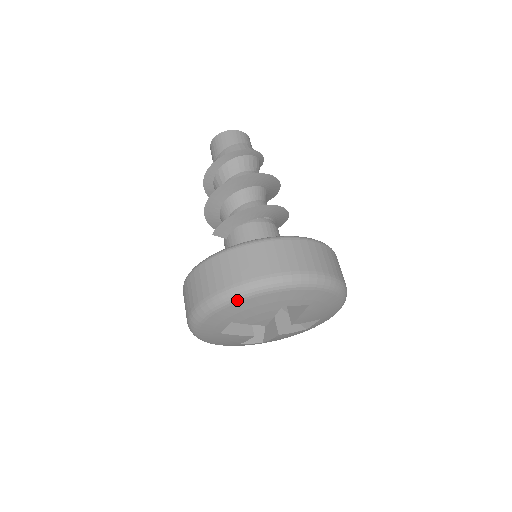
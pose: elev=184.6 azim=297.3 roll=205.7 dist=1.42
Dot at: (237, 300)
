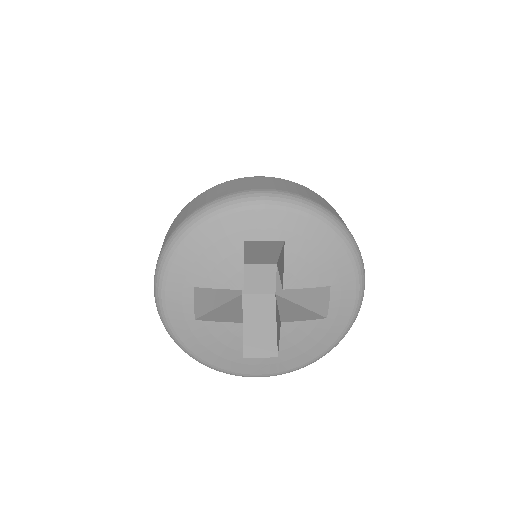
Dot at: (182, 240)
